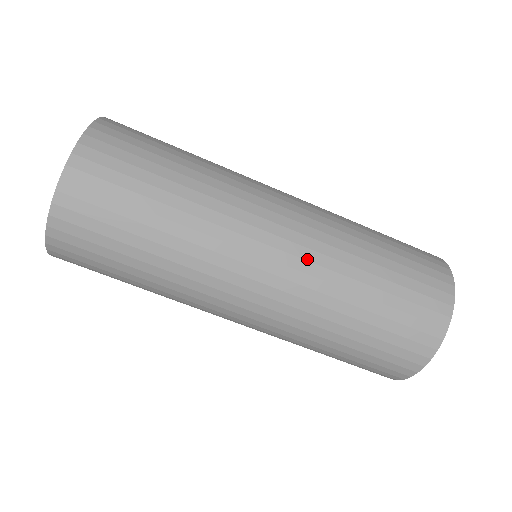
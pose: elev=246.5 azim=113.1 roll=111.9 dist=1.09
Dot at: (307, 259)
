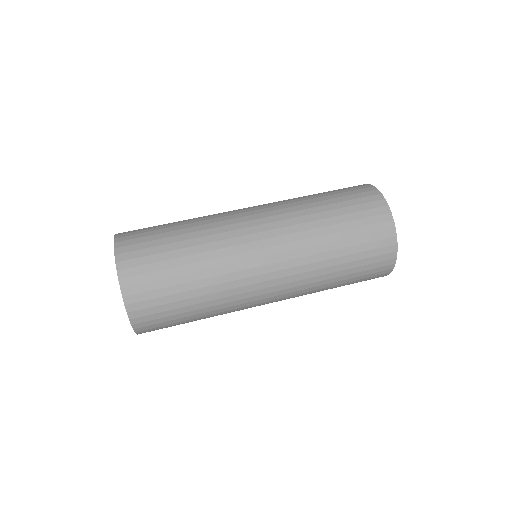
Dot at: (273, 206)
